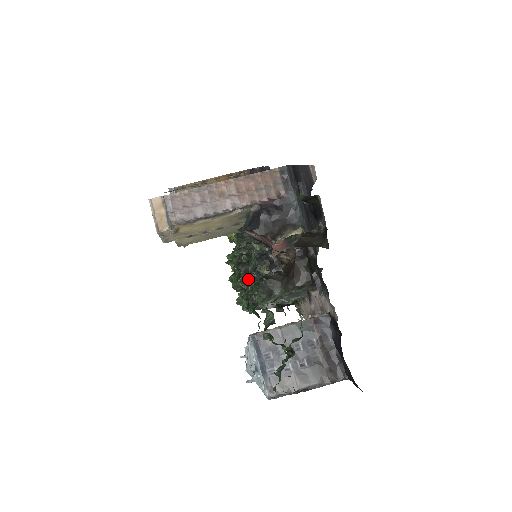
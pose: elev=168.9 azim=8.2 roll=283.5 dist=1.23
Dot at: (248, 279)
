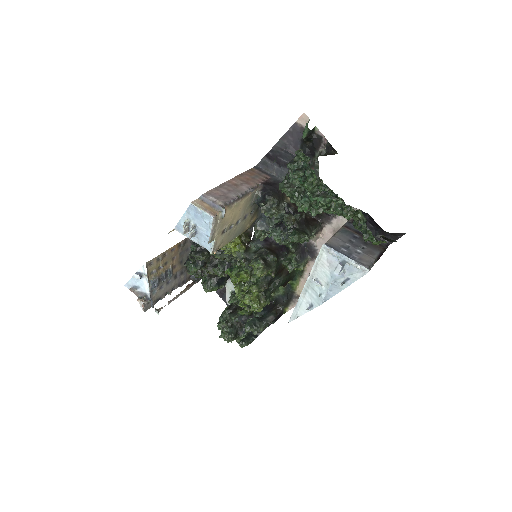
Dot at: (306, 195)
